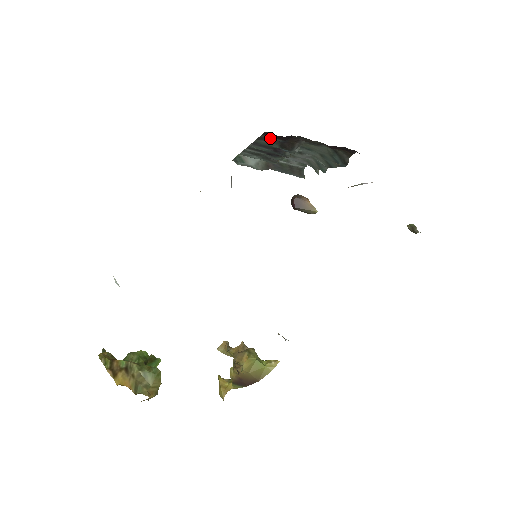
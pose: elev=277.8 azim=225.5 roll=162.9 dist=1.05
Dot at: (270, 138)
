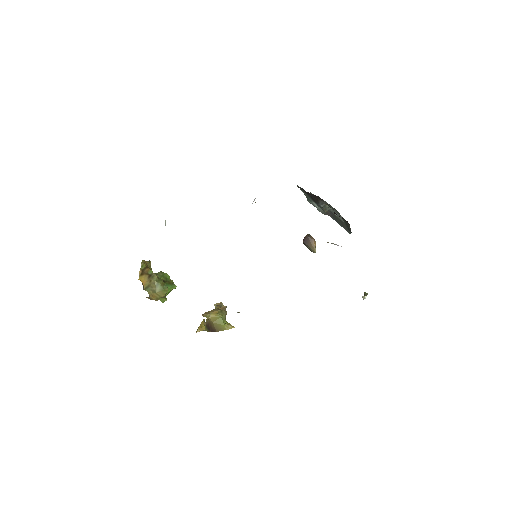
Dot at: (303, 189)
